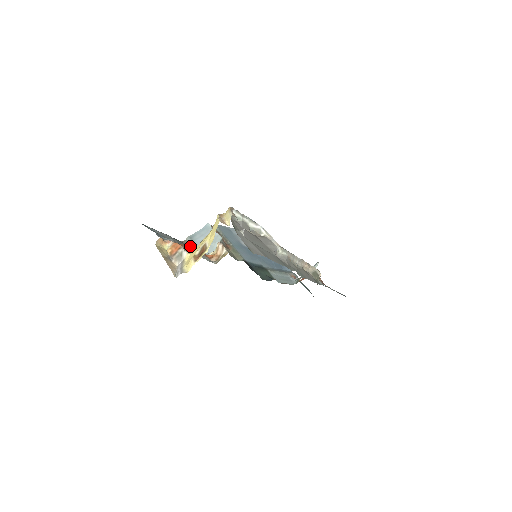
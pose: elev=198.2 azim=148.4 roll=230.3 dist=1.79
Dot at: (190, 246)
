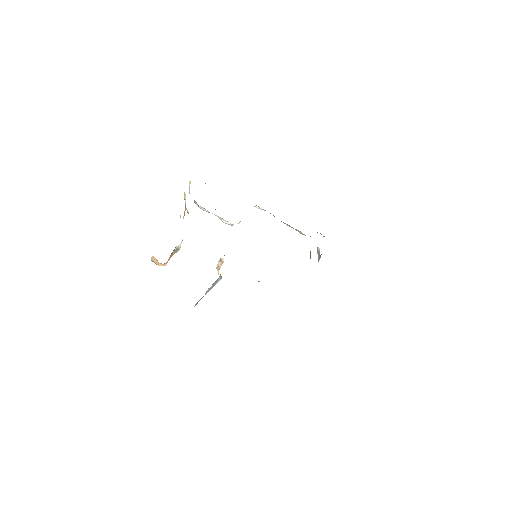
Dot at: occluded
